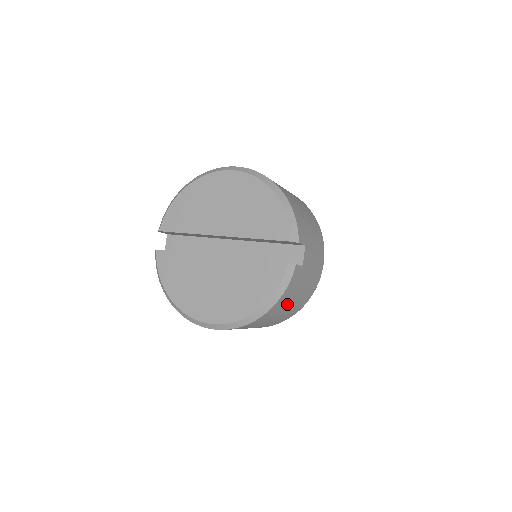
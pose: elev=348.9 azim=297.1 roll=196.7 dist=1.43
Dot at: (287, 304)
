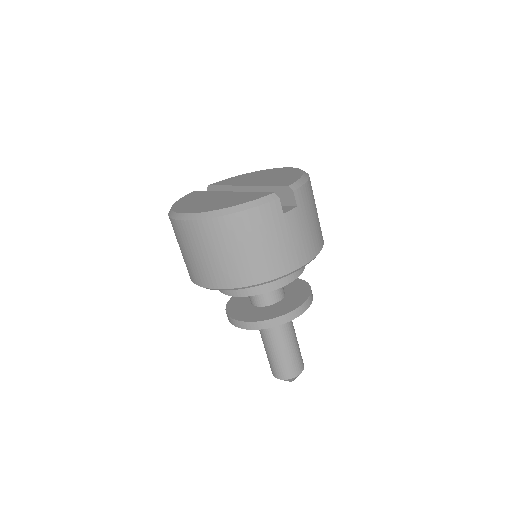
Dot at: (248, 239)
